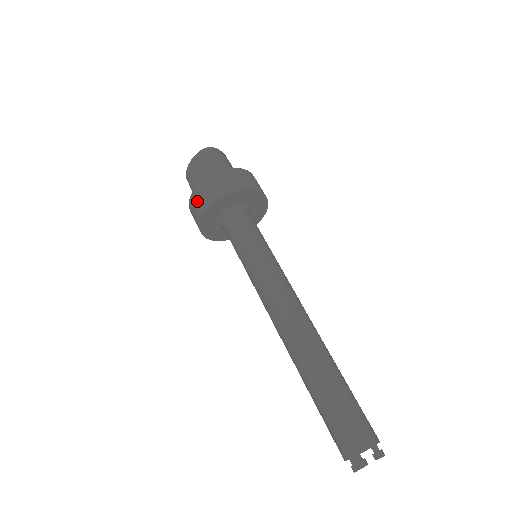
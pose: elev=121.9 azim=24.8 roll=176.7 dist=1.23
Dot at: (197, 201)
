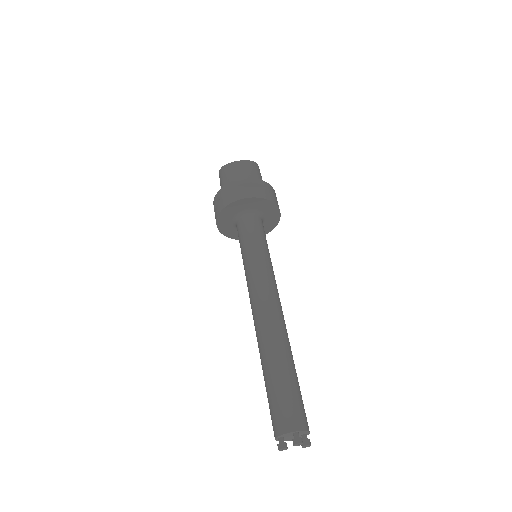
Dot at: (242, 187)
